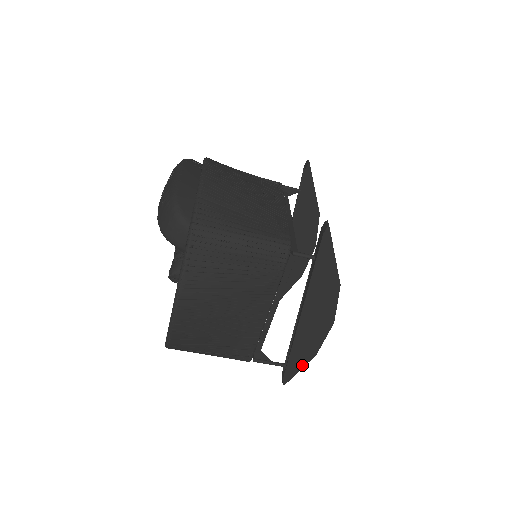
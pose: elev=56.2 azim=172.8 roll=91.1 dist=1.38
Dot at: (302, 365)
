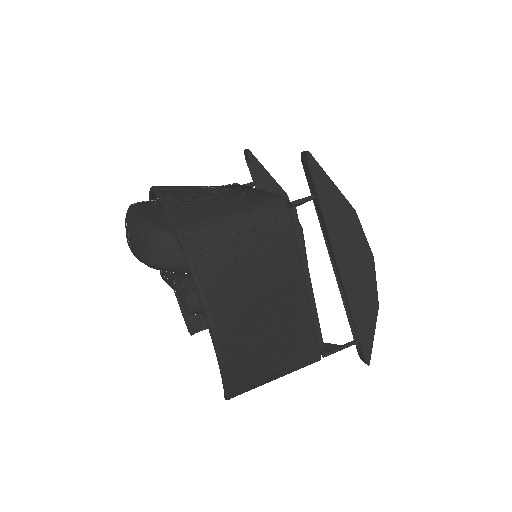
Dot at: (372, 328)
